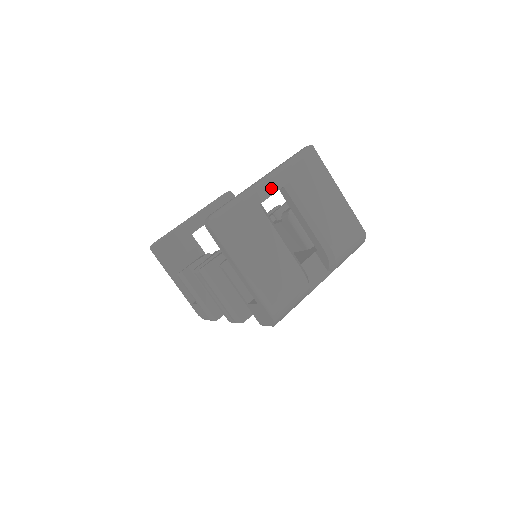
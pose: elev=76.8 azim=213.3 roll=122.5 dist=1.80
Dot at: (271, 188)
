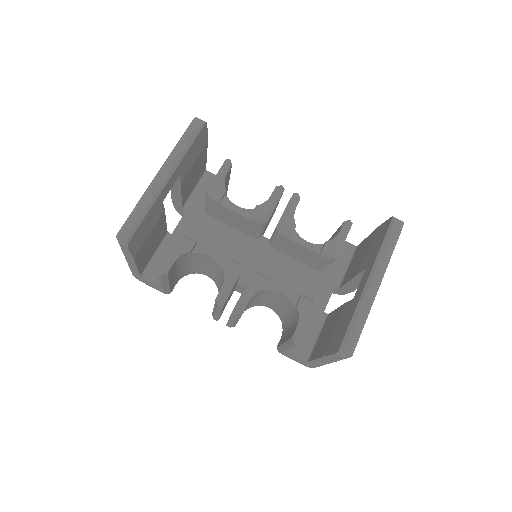
Dot at: occluded
